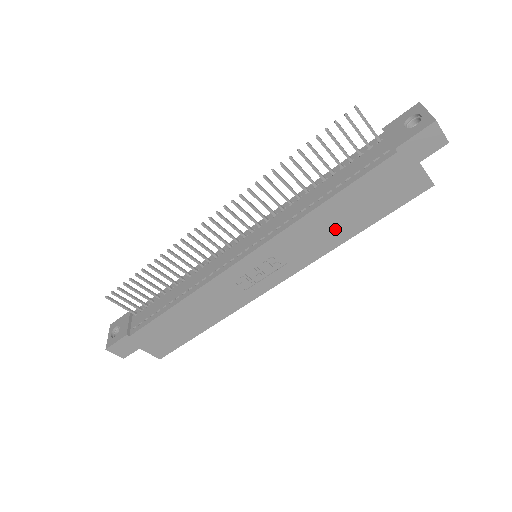
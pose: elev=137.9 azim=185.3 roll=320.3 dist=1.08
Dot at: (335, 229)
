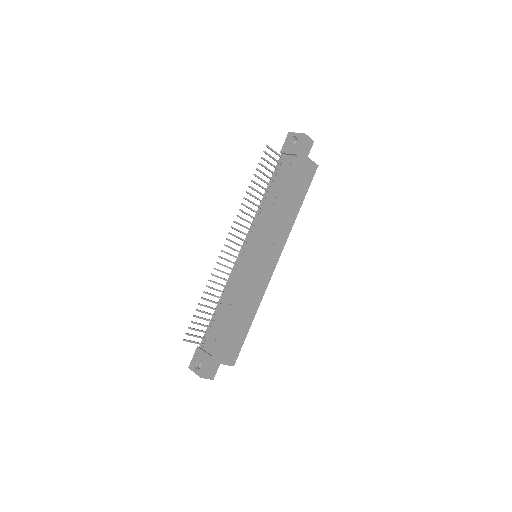
Dot at: (289, 212)
